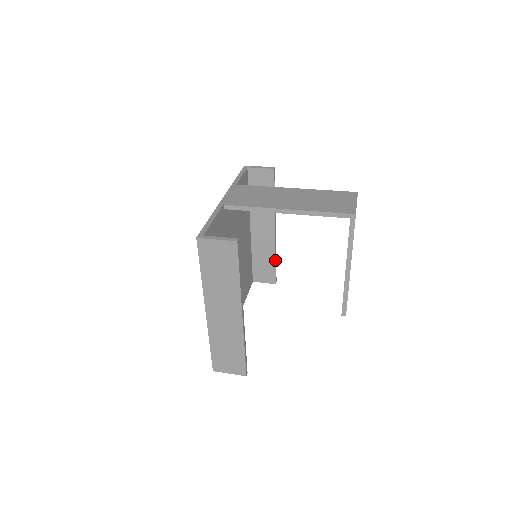
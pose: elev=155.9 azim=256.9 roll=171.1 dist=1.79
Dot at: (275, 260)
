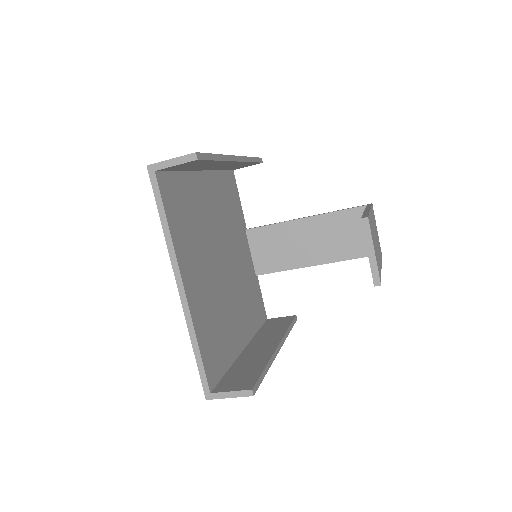
Dot at: (265, 366)
